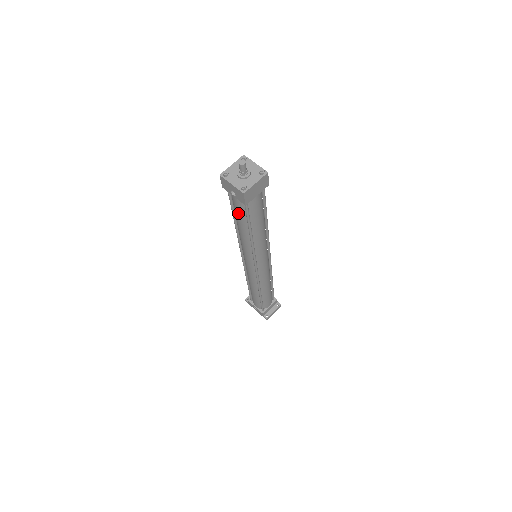
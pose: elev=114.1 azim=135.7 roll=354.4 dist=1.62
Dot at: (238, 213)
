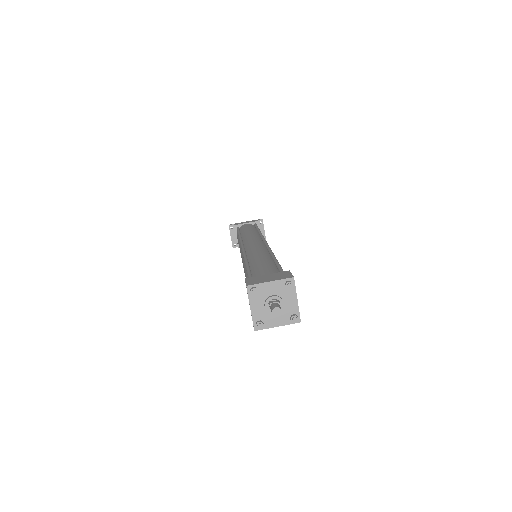
Dot at: occluded
